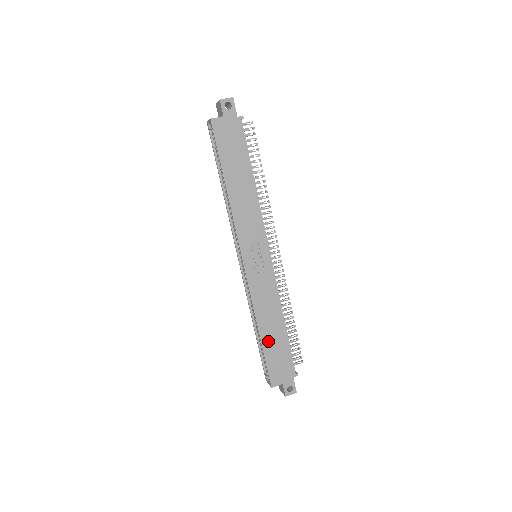
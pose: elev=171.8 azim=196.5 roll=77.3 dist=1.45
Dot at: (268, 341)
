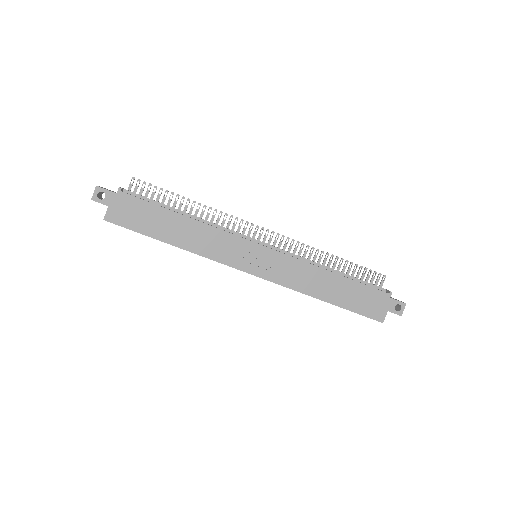
Dot at: (339, 299)
